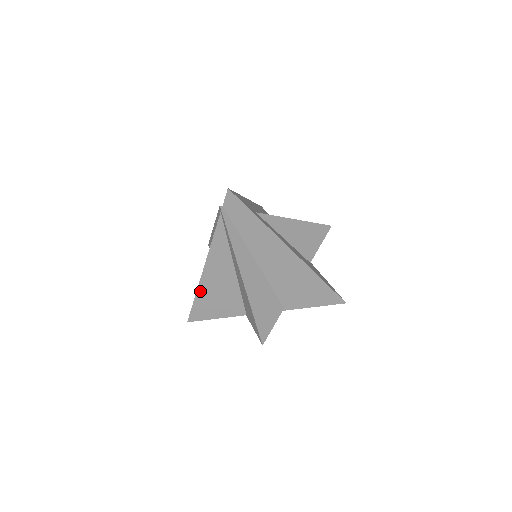
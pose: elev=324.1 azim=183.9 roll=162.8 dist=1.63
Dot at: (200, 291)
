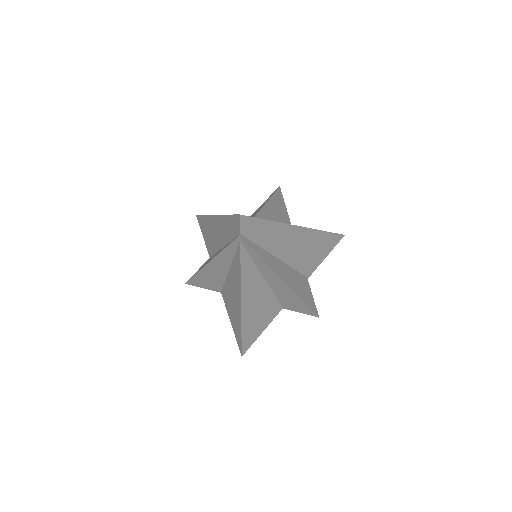
Dot at: (244, 322)
